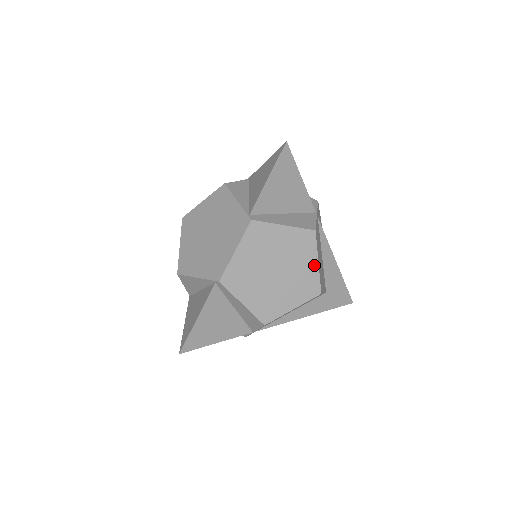
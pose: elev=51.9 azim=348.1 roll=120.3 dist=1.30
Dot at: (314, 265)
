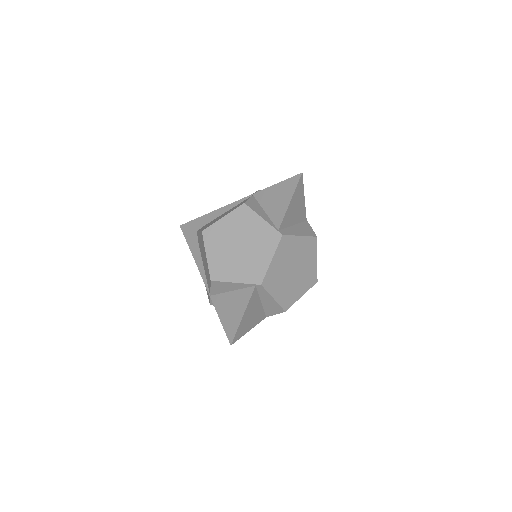
Dot at: (315, 262)
